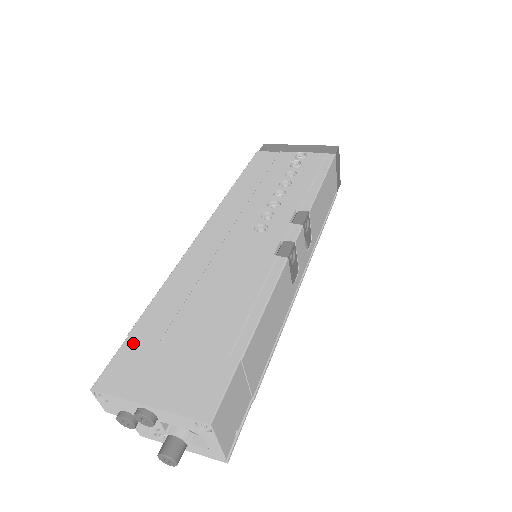
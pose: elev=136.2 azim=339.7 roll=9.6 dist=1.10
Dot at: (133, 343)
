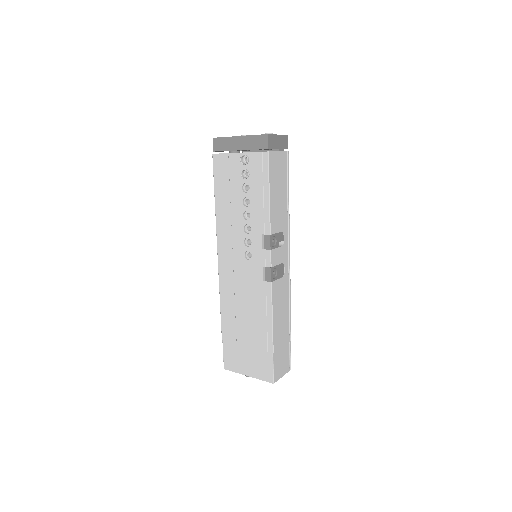
Dot at: (227, 345)
